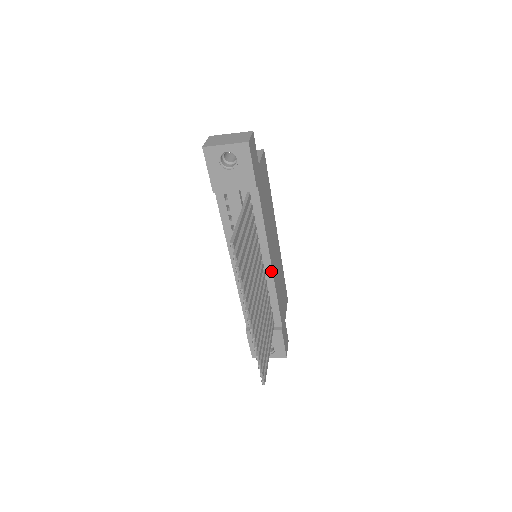
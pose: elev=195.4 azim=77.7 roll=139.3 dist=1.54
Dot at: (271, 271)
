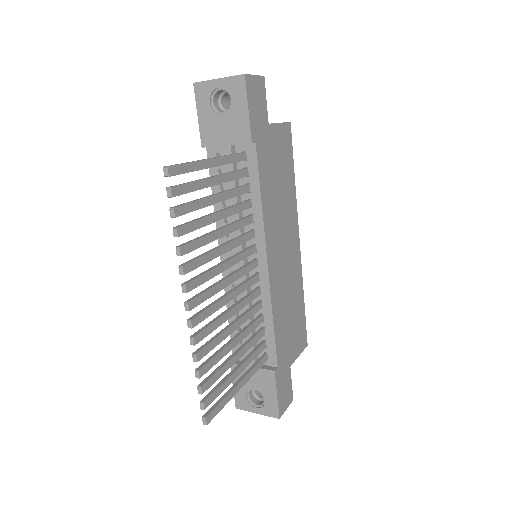
Dot at: (267, 275)
